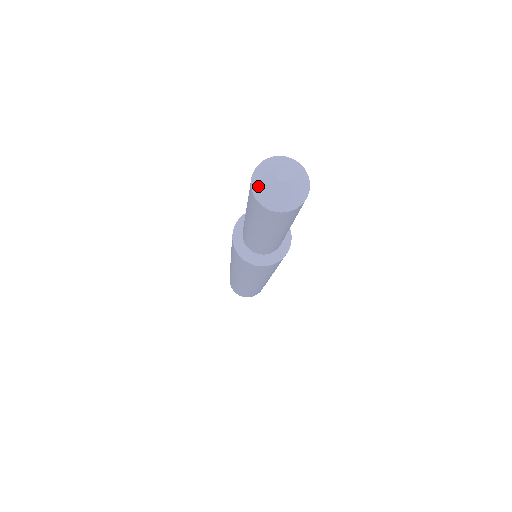
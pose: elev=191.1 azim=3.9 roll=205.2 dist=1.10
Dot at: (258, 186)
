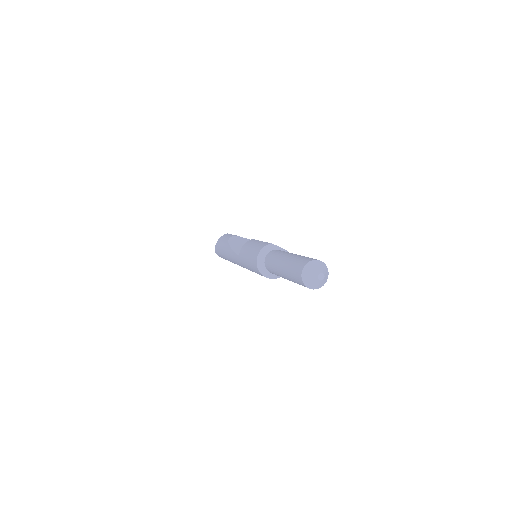
Dot at: (306, 280)
